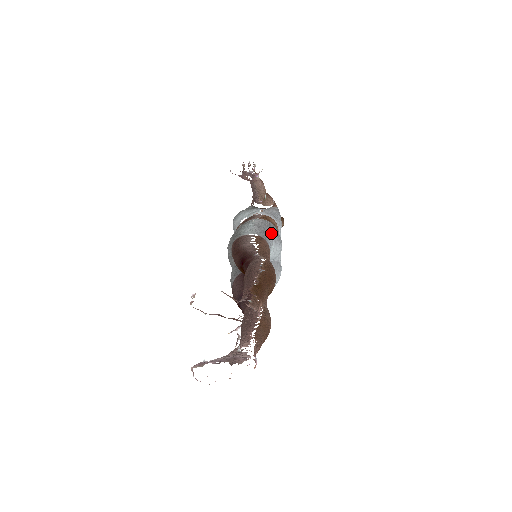
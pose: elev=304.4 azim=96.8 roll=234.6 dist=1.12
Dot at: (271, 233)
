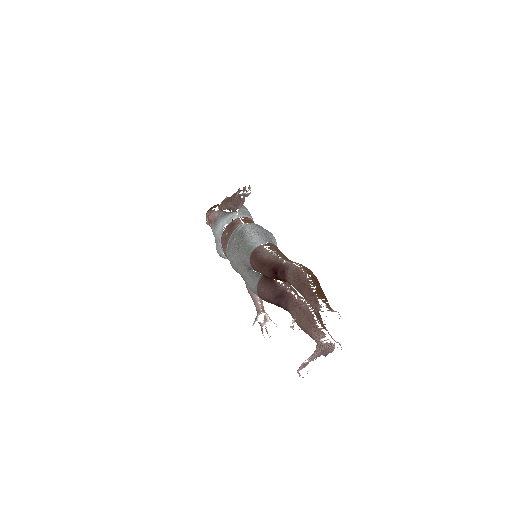
Dot at: (269, 235)
